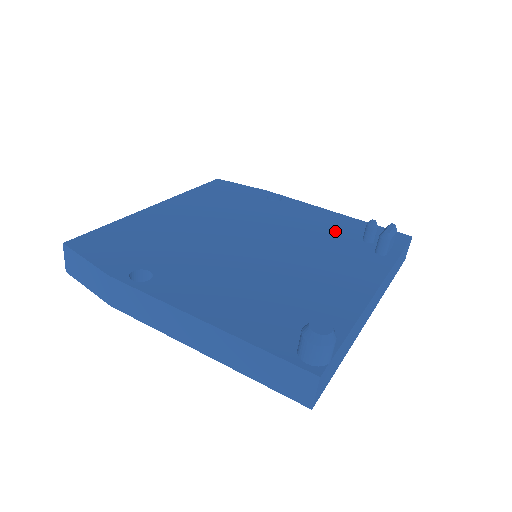
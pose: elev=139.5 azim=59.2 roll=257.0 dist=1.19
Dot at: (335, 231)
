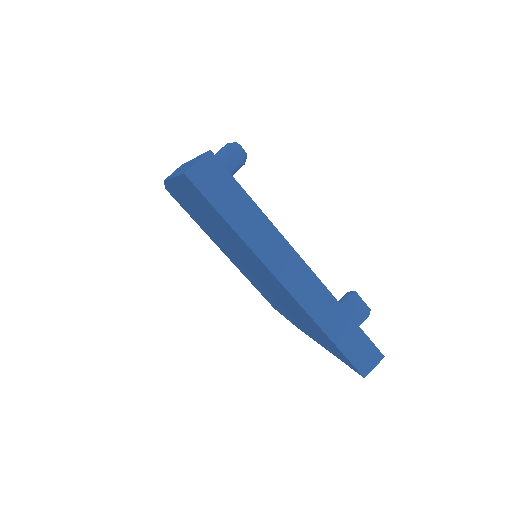
Dot at: occluded
